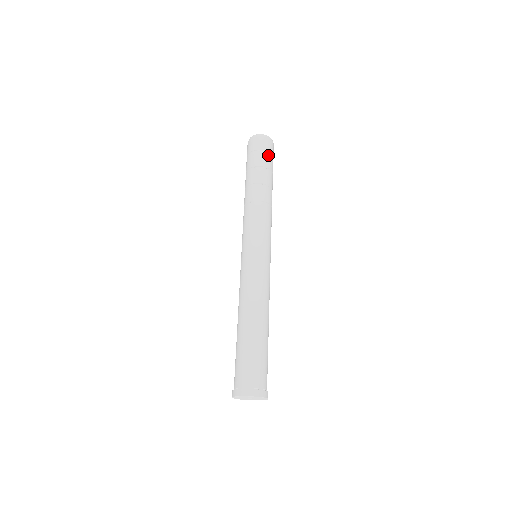
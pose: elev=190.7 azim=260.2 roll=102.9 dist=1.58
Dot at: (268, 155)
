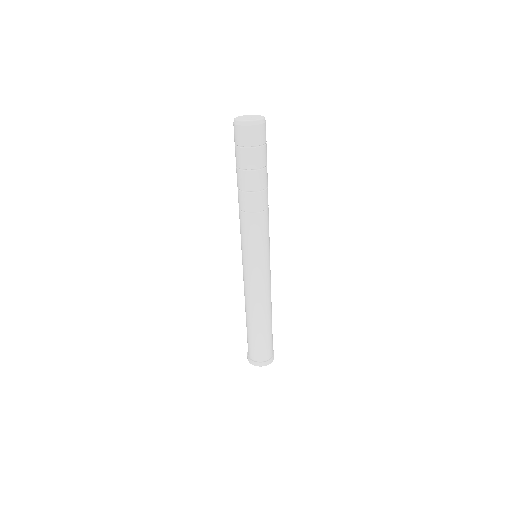
Dot at: (256, 151)
